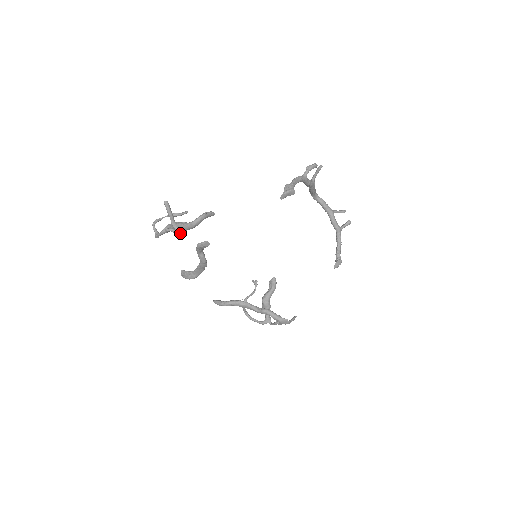
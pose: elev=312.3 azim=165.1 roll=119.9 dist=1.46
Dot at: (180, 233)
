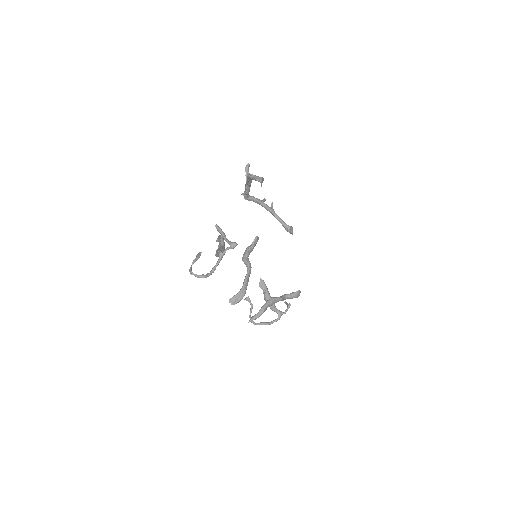
Dot at: (236, 245)
